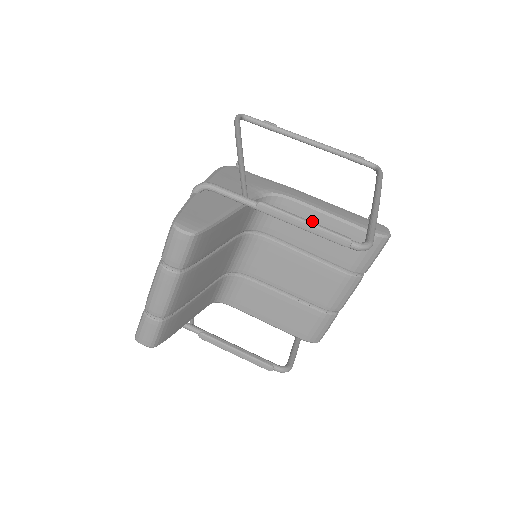
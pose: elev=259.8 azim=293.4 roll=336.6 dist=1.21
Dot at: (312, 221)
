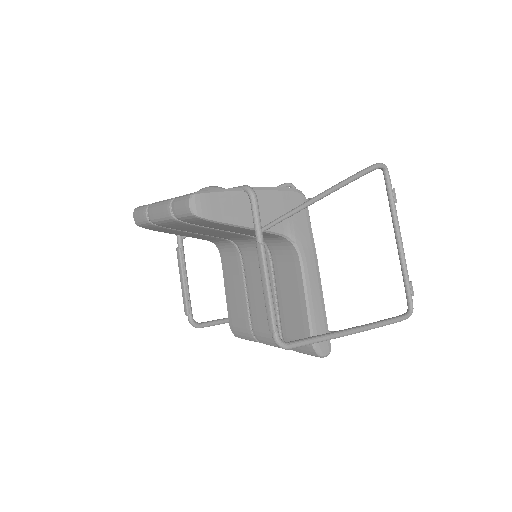
Dot at: (296, 288)
